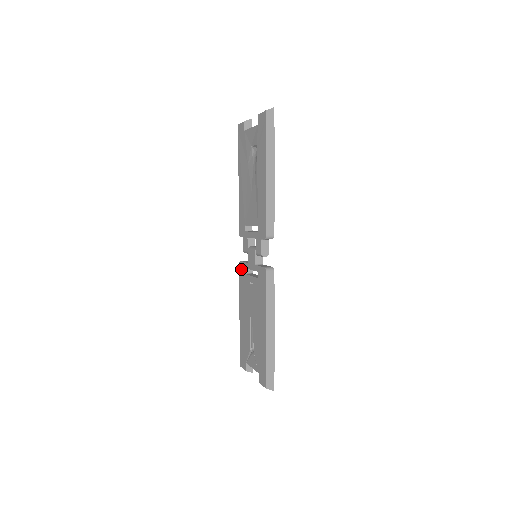
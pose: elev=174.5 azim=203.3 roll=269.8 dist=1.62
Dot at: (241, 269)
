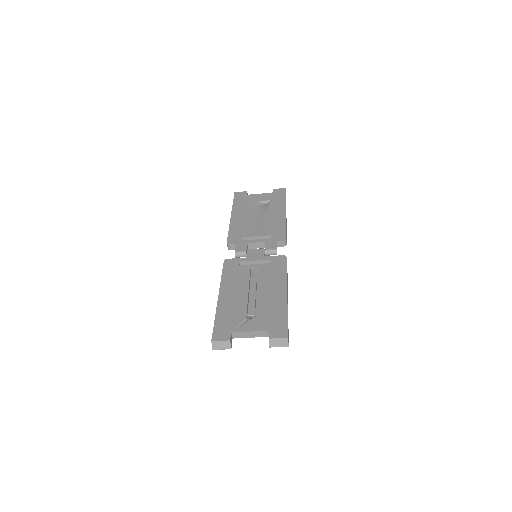
Dot at: (229, 263)
